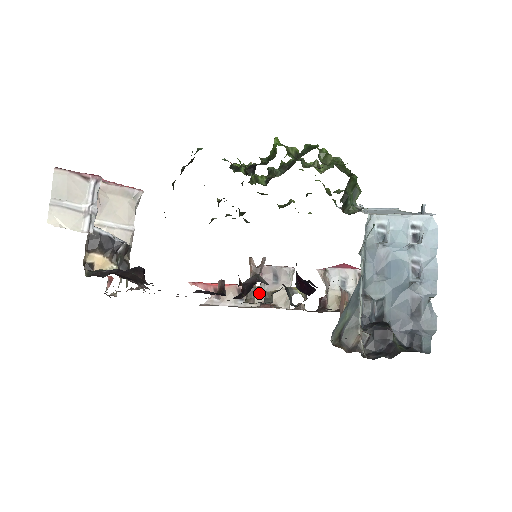
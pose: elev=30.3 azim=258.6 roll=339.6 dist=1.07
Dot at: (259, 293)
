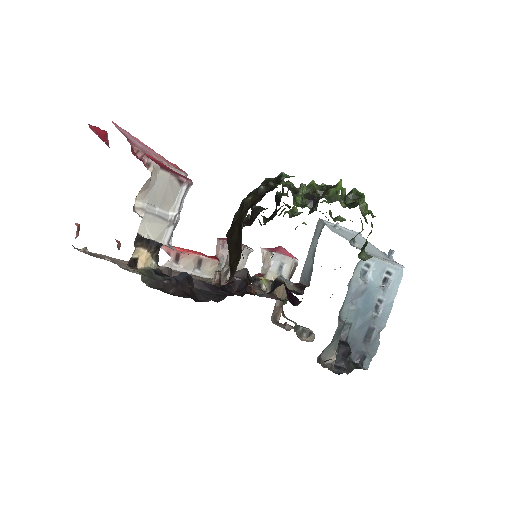
Dot at: (217, 266)
